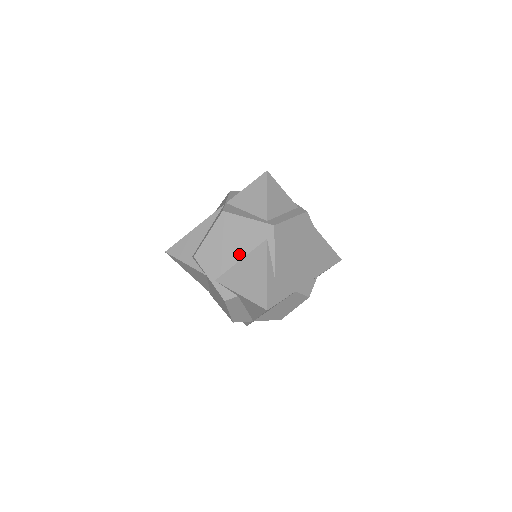
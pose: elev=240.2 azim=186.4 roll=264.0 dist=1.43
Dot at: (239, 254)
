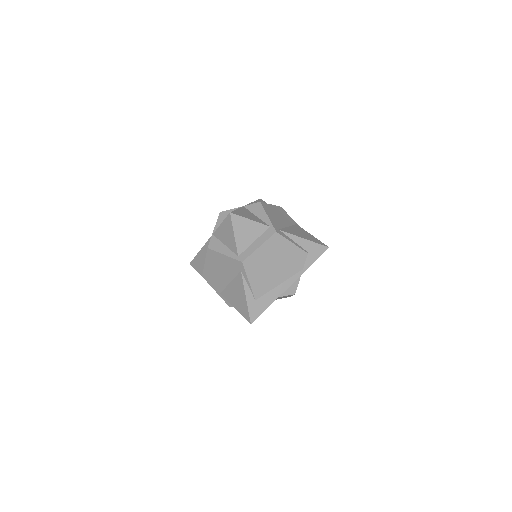
Dot at: (228, 279)
